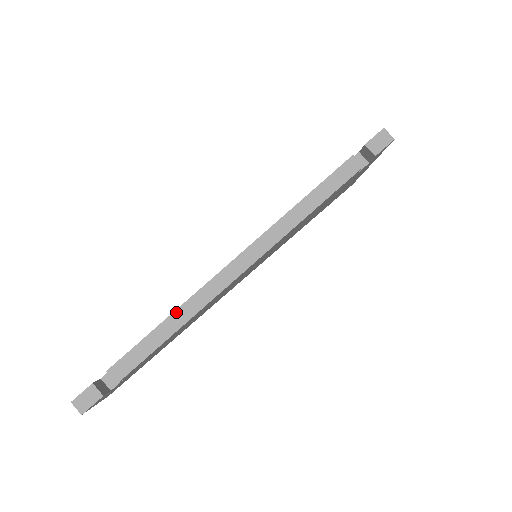
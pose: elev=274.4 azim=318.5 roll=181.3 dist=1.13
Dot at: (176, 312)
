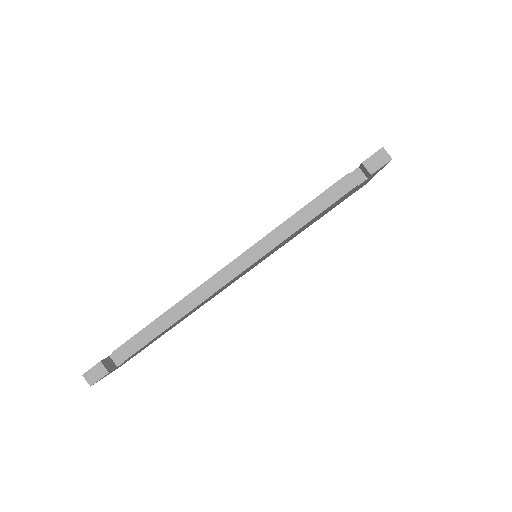
Dot at: (173, 307)
